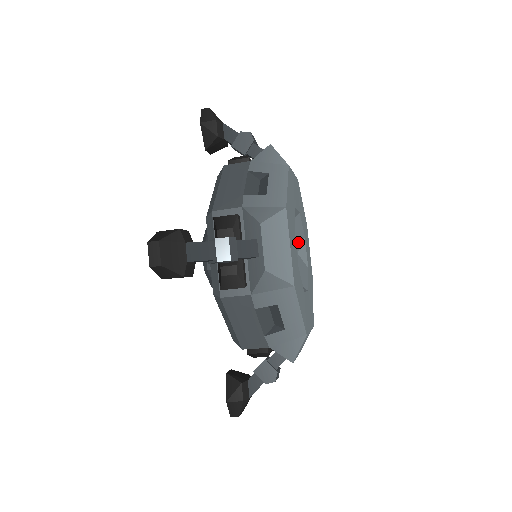
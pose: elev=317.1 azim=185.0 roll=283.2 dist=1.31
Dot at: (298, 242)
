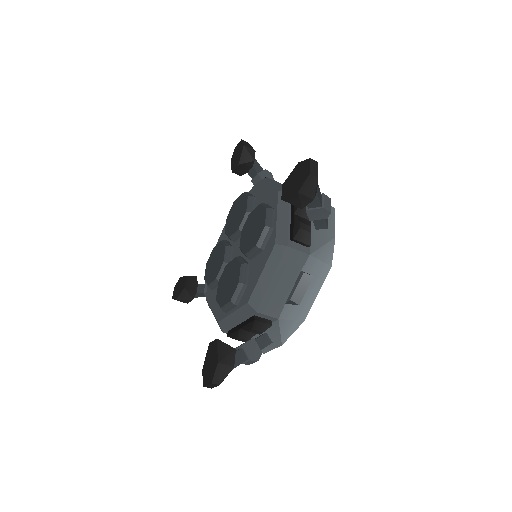
Dot at: occluded
